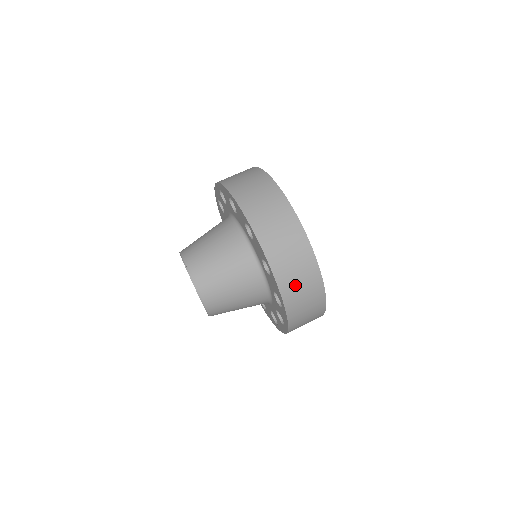
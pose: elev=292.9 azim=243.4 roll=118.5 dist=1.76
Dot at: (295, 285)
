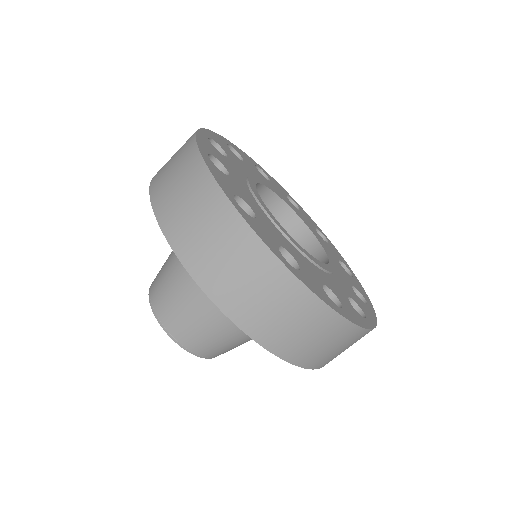
Dot at: occluded
